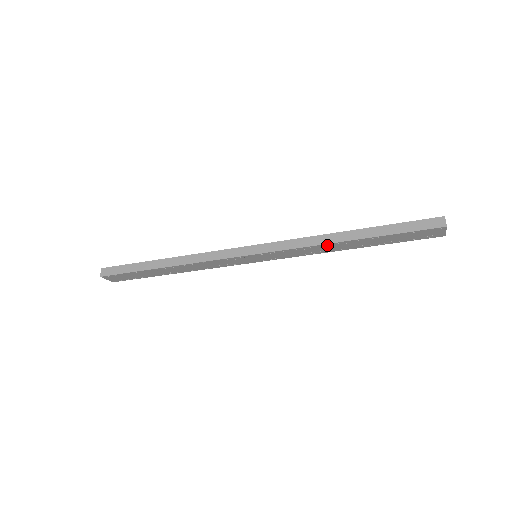
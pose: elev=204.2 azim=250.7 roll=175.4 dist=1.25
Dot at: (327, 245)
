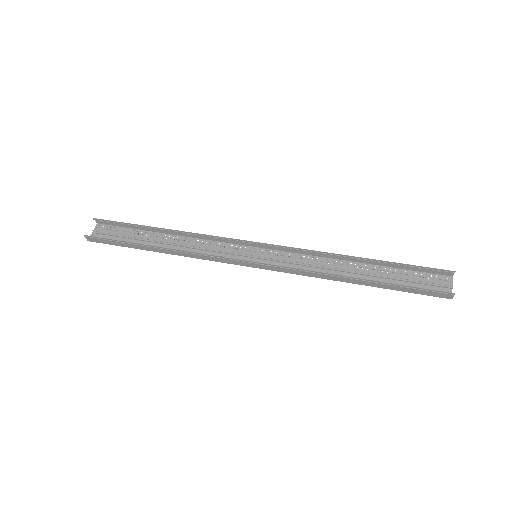
Dot at: occluded
